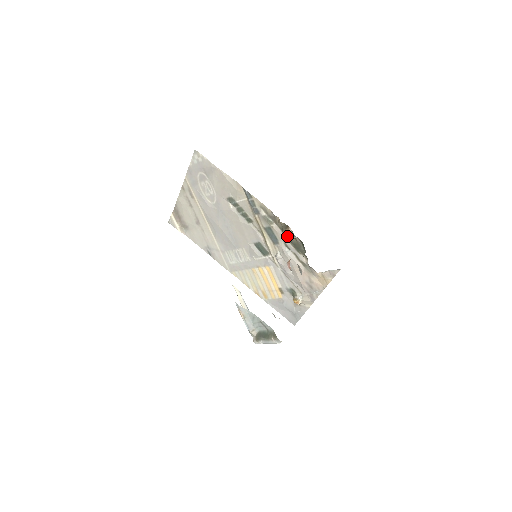
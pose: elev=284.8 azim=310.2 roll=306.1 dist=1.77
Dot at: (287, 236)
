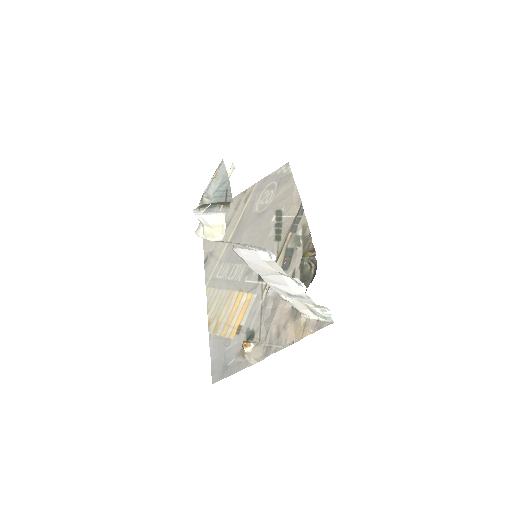
Dot at: (306, 256)
